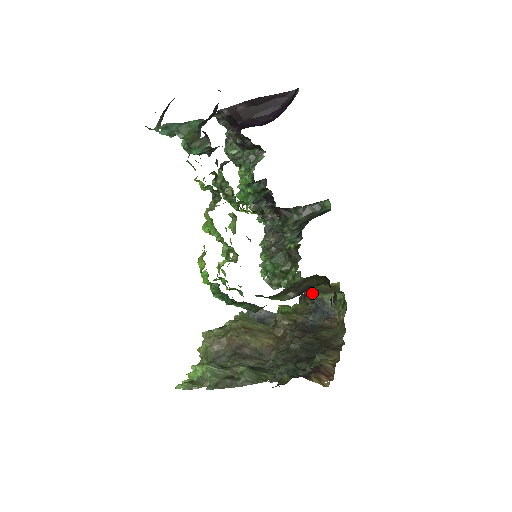
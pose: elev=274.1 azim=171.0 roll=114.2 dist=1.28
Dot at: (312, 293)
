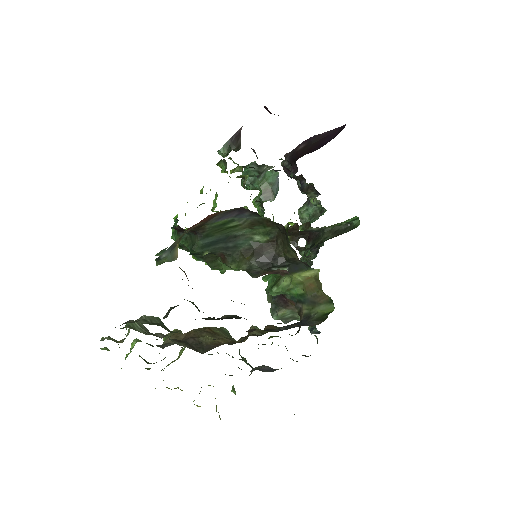
Dot at: (302, 308)
